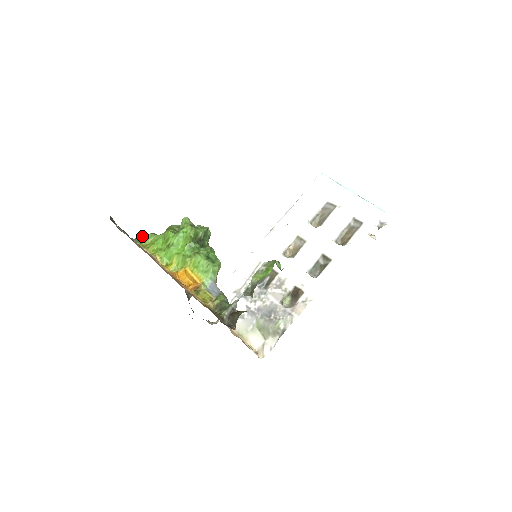
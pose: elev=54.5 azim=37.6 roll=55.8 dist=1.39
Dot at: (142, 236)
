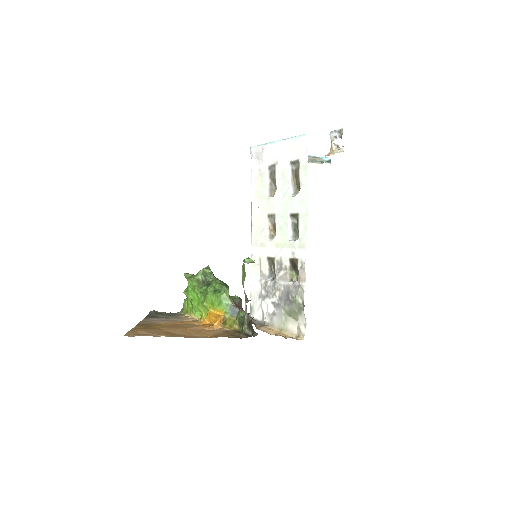
Dot at: occluded
